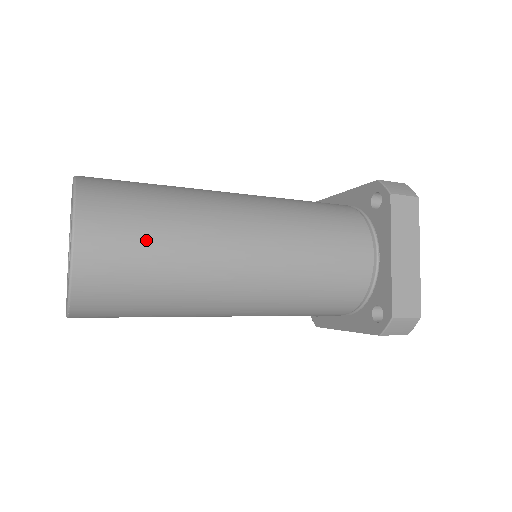
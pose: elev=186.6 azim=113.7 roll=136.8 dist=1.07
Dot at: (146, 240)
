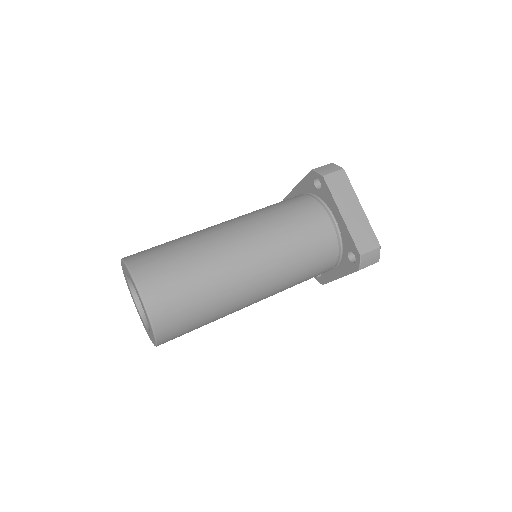
Dot at: occluded
